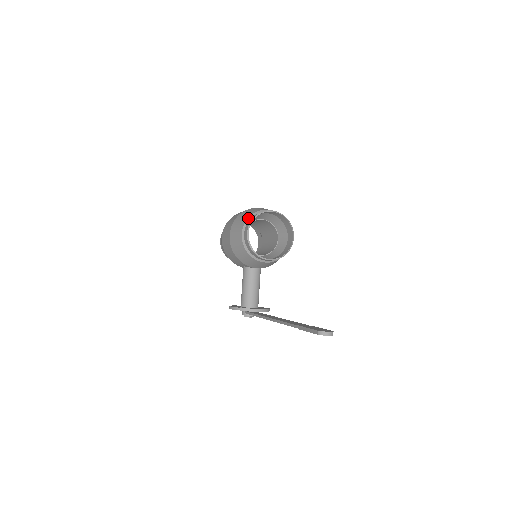
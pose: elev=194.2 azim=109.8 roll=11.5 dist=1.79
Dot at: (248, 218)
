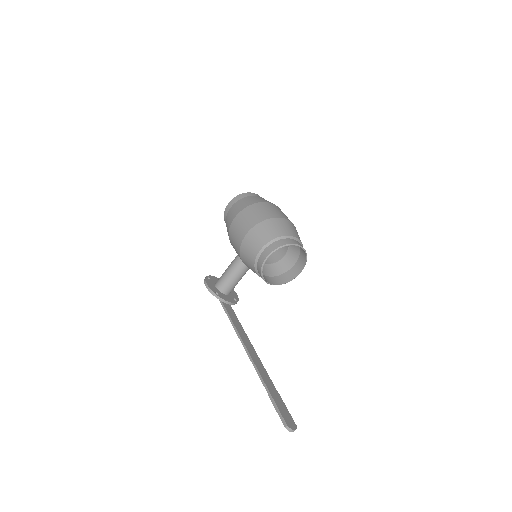
Dot at: (275, 239)
